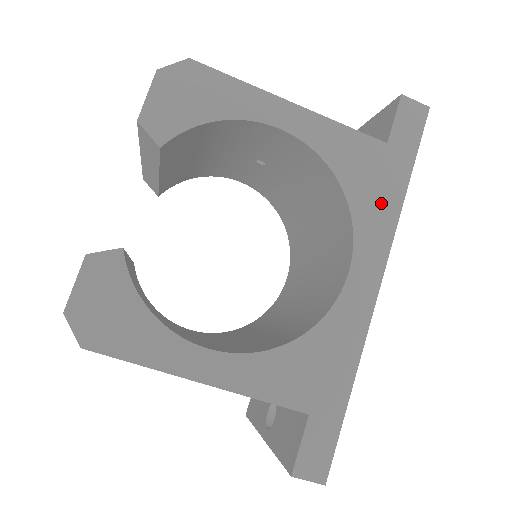
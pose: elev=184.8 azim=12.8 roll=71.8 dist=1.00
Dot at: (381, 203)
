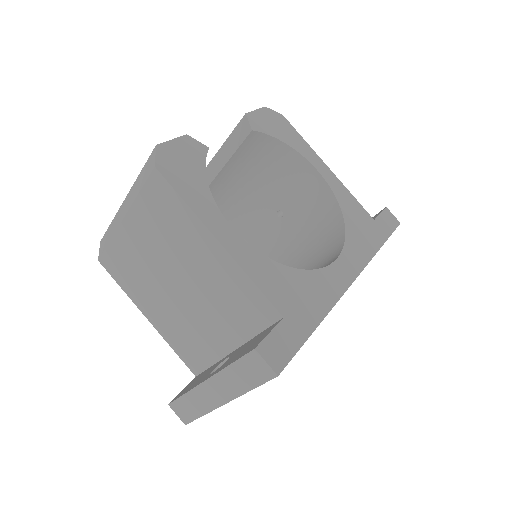
Dot at: (364, 242)
